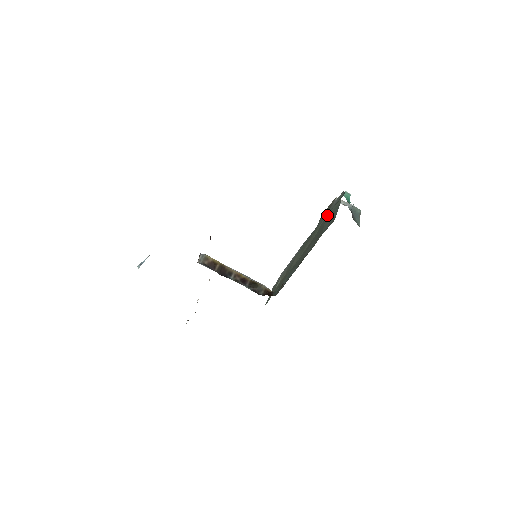
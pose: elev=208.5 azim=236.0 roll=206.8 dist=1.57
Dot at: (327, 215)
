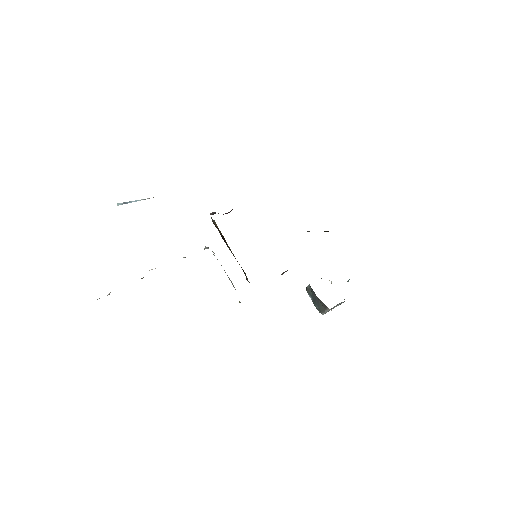
Dot at: occluded
